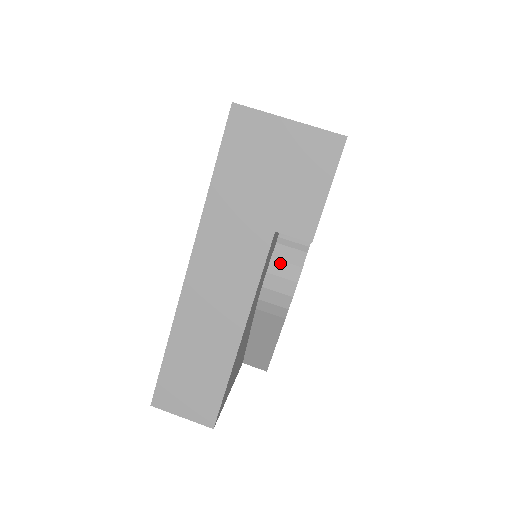
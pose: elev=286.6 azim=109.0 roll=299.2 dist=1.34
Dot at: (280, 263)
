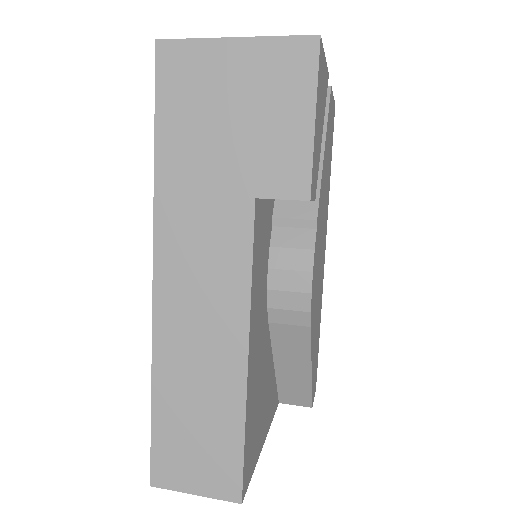
Dot at: (283, 251)
